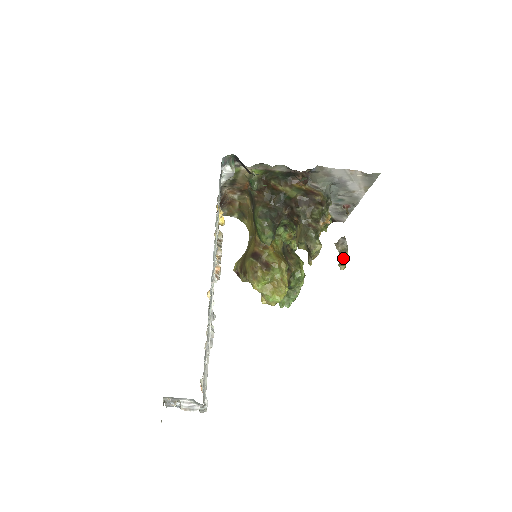
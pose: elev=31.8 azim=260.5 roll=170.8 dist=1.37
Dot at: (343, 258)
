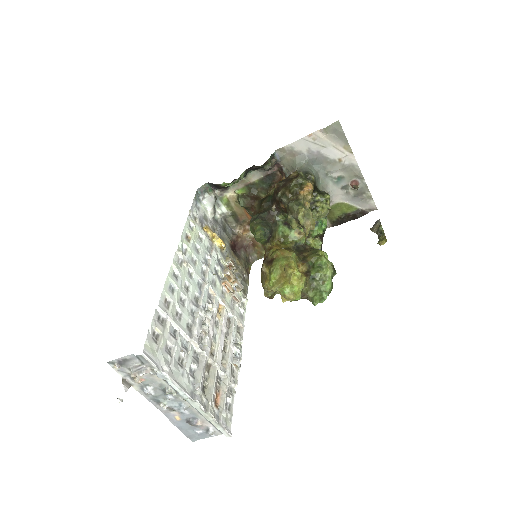
Dot at: (381, 235)
